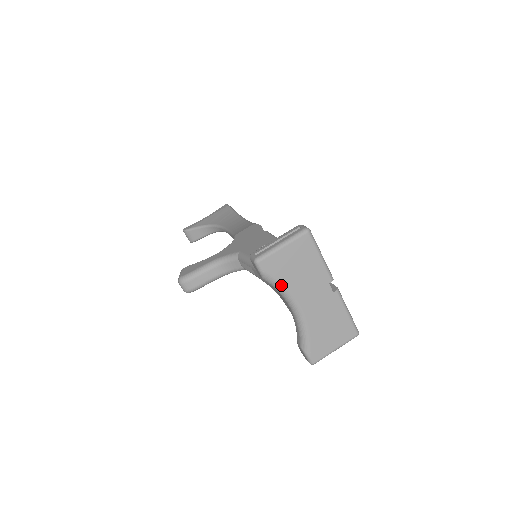
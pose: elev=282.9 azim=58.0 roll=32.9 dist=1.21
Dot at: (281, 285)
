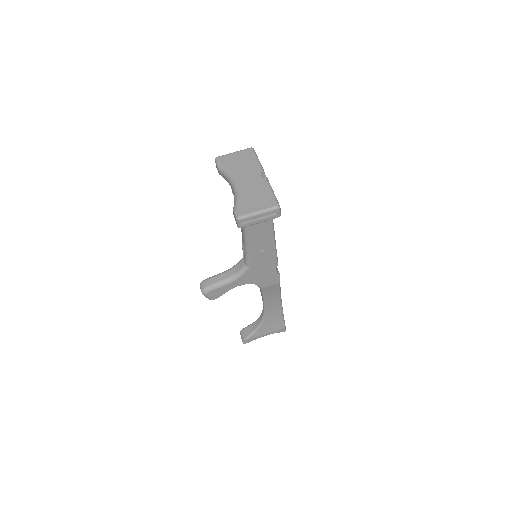
Dot at: (227, 170)
